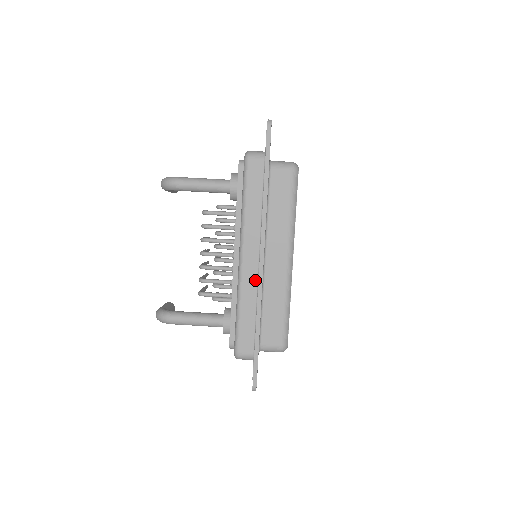
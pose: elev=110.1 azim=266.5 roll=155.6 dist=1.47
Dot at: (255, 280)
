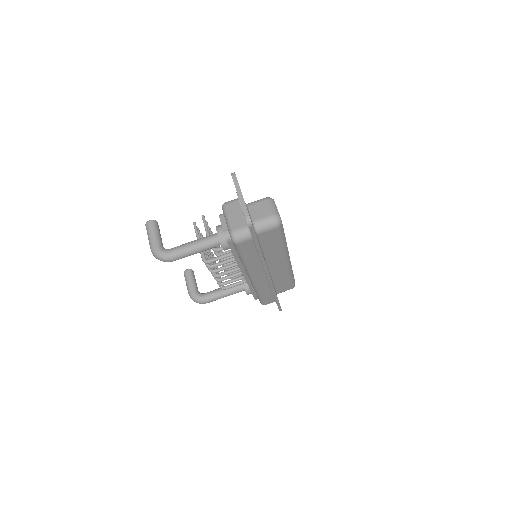
Dot at: (266, 283)
